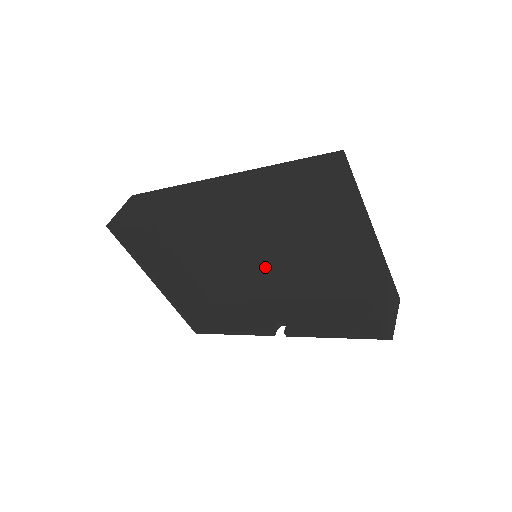
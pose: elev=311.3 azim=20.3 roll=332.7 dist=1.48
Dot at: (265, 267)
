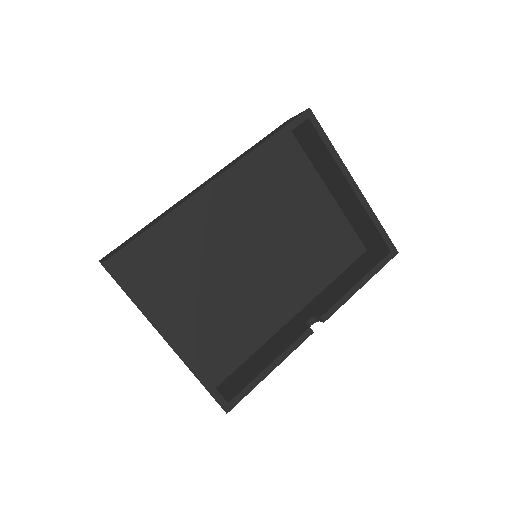
Dot at: (263, 277)
